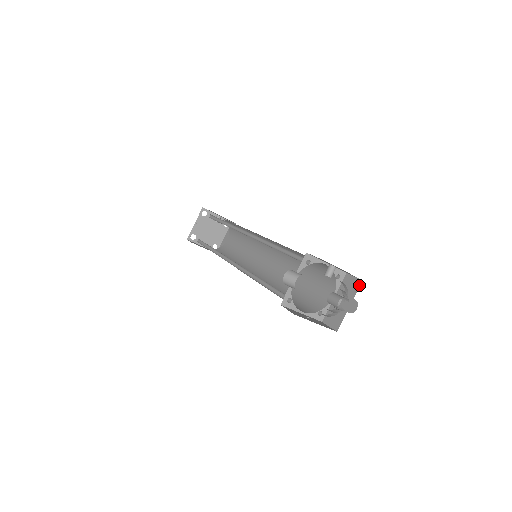
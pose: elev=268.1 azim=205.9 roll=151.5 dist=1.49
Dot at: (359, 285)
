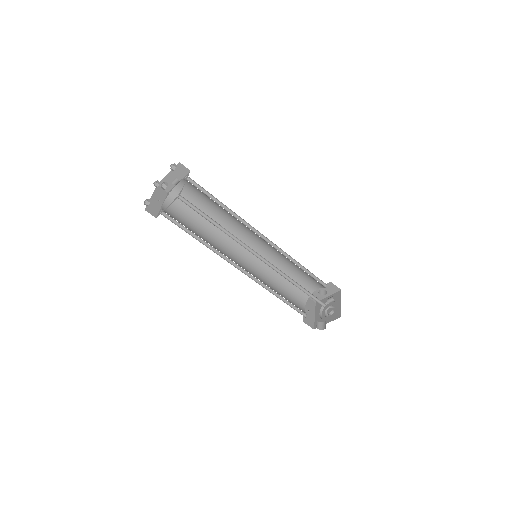
Dot at: (338, 291)
